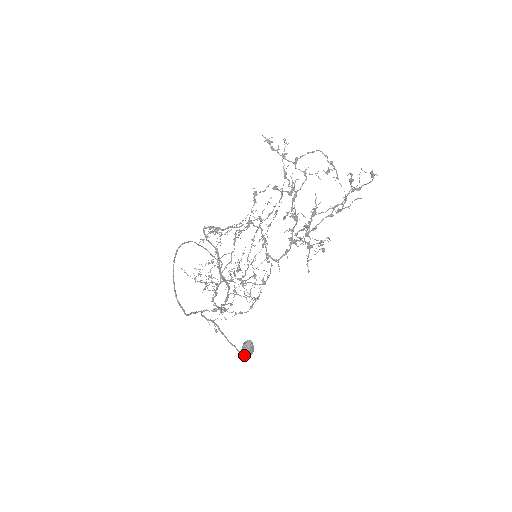
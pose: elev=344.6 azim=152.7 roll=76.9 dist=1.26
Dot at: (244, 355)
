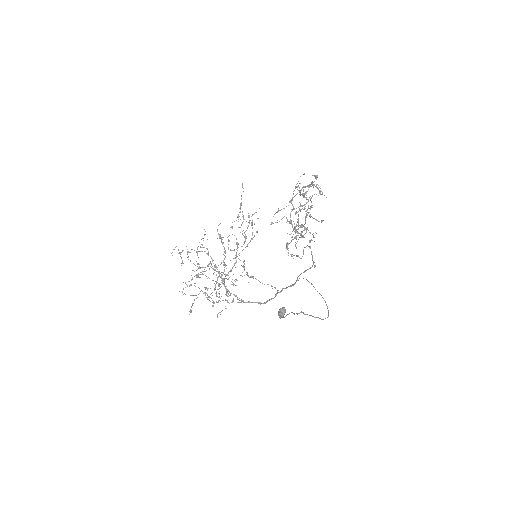
Dot at: (282, 317)
